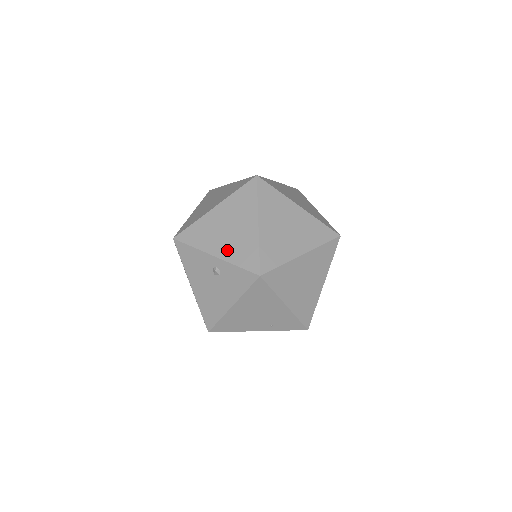
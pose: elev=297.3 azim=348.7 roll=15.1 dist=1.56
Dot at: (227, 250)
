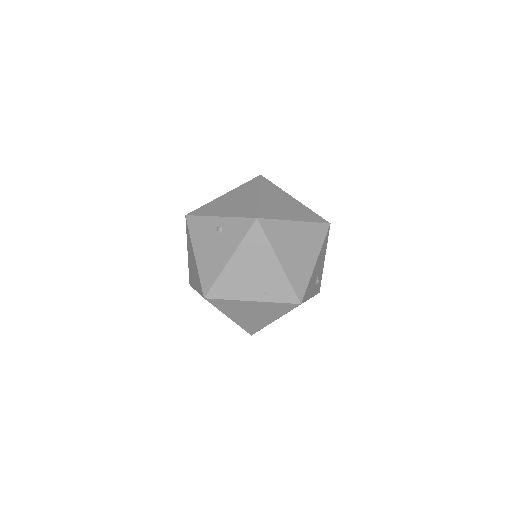
Dot at: (231, 211)
